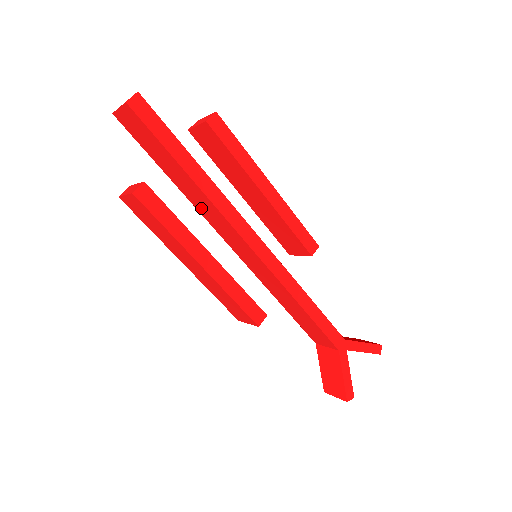
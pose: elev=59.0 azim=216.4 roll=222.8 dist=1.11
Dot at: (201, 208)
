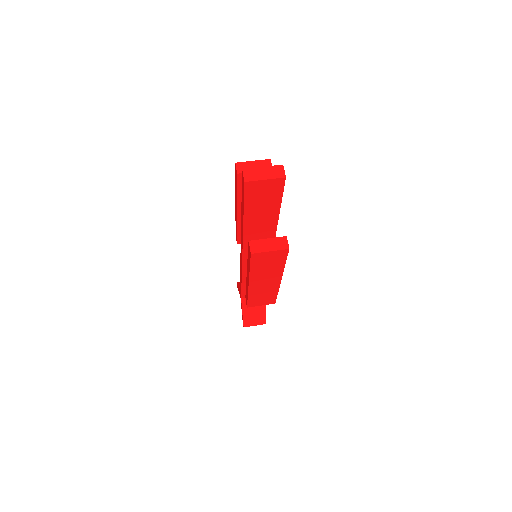
Dot at: (252, 236)
